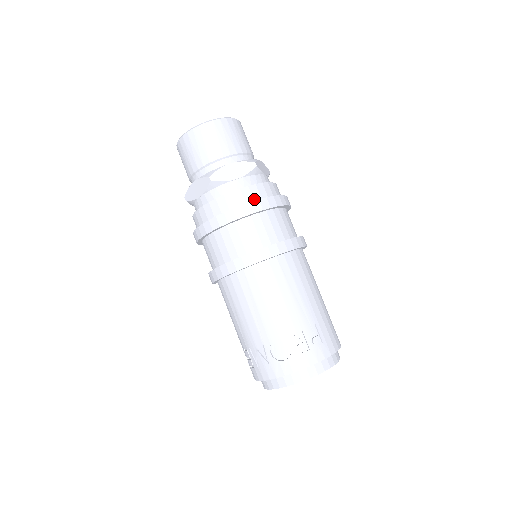
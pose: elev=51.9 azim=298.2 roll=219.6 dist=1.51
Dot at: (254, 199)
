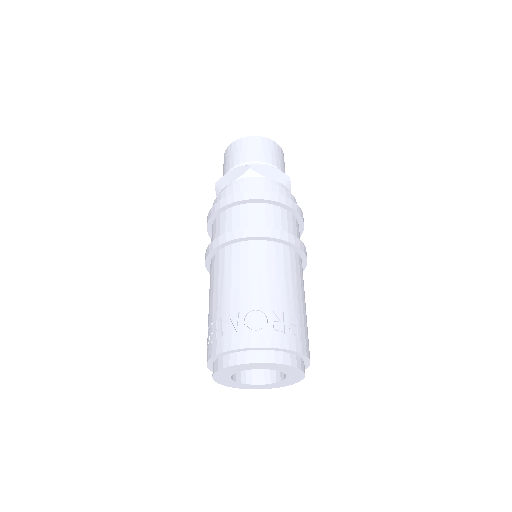
Dot at: occluded
